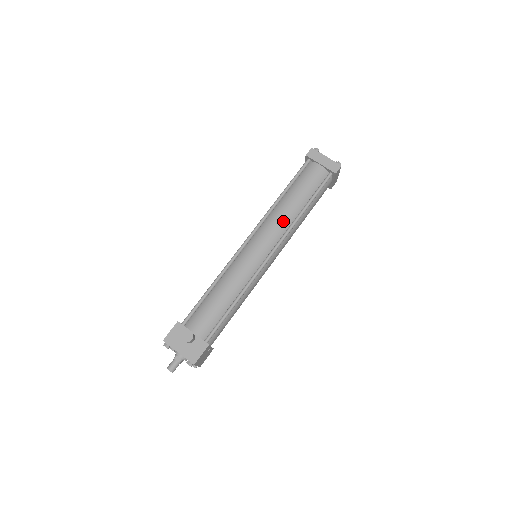
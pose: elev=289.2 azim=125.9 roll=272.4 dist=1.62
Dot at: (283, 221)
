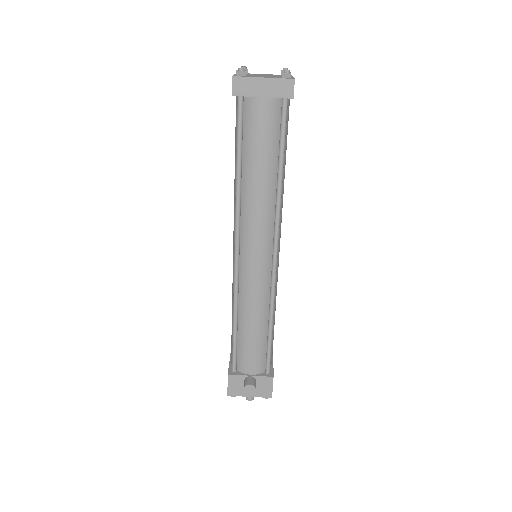
Dot at: (263, 212)
